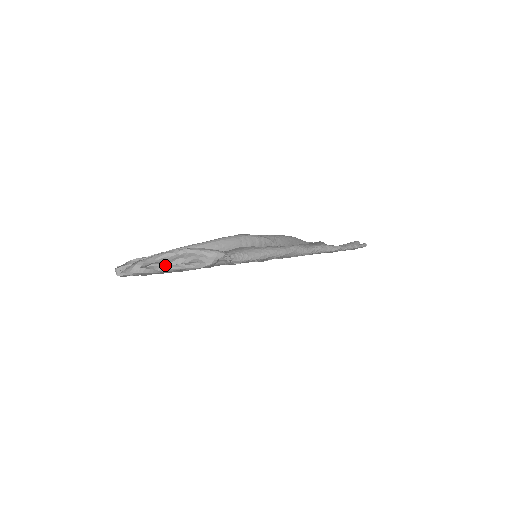
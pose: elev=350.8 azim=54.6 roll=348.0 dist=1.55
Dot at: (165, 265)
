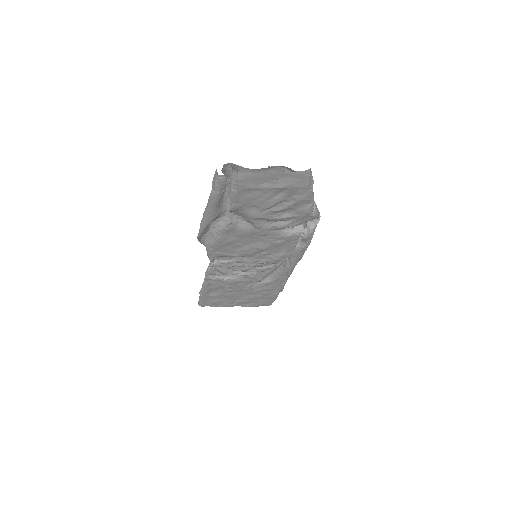
Dot at: occluded
